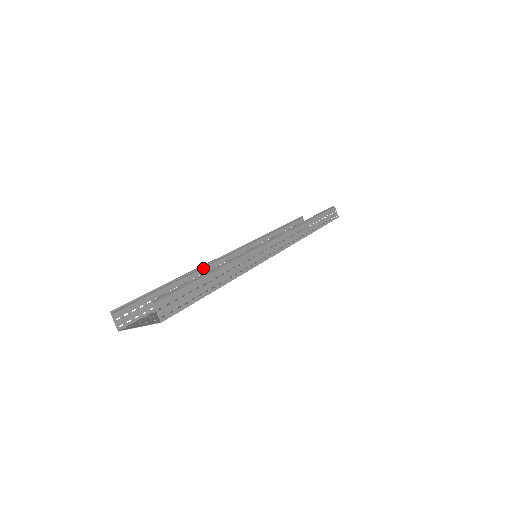
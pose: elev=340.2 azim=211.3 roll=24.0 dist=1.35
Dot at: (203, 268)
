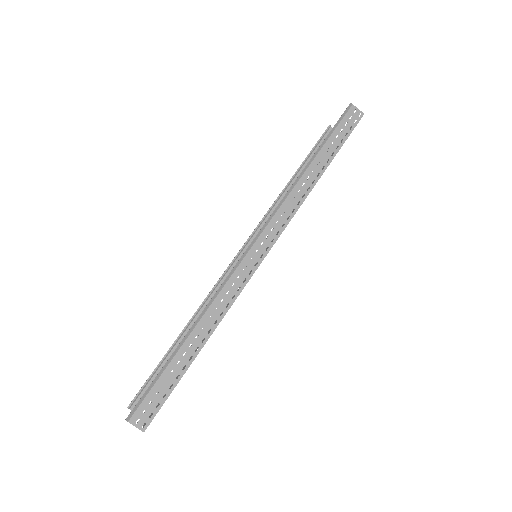
Dot at: (208, 300)
